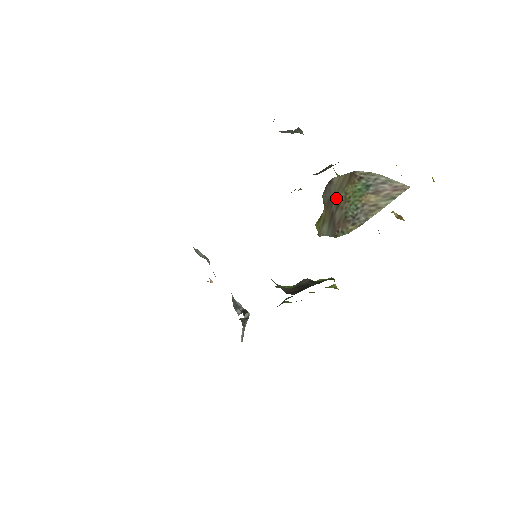
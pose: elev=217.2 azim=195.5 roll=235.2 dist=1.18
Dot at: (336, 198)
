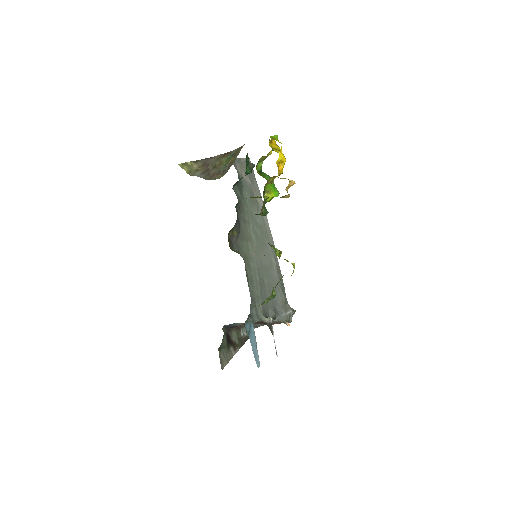
Dot at: (214, 164)
